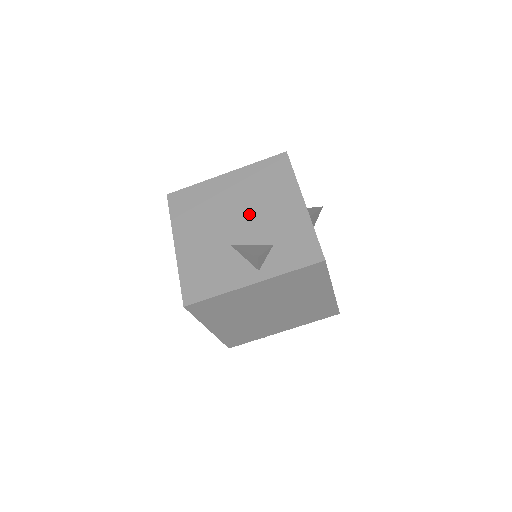
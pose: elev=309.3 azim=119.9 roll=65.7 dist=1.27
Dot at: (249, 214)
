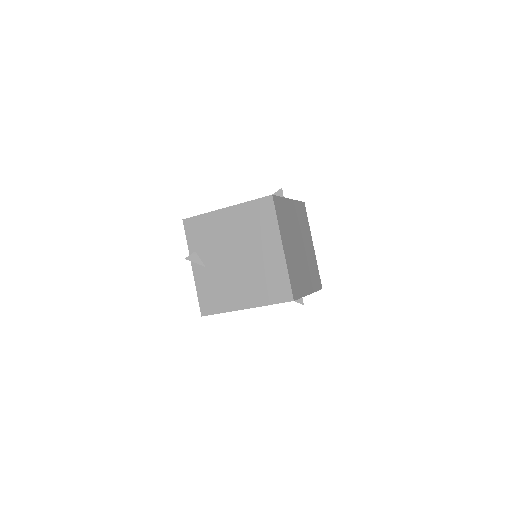
Dot at: occluded
